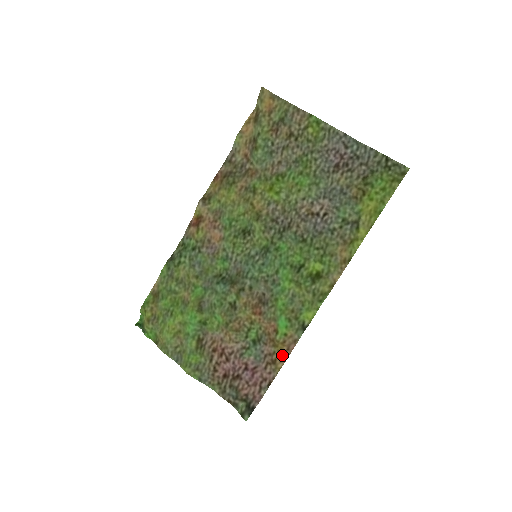
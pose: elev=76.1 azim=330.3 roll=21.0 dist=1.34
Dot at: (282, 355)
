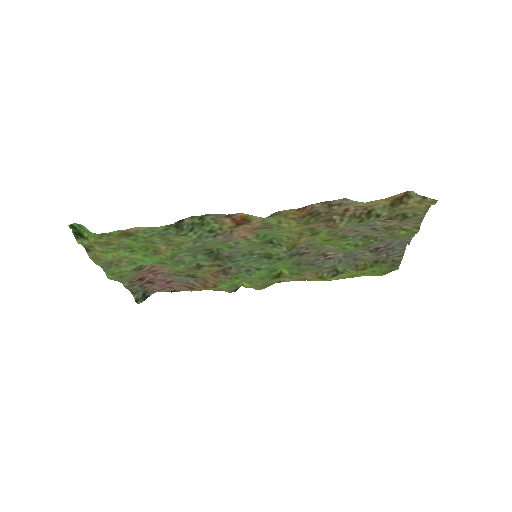
Dot at: occluded
